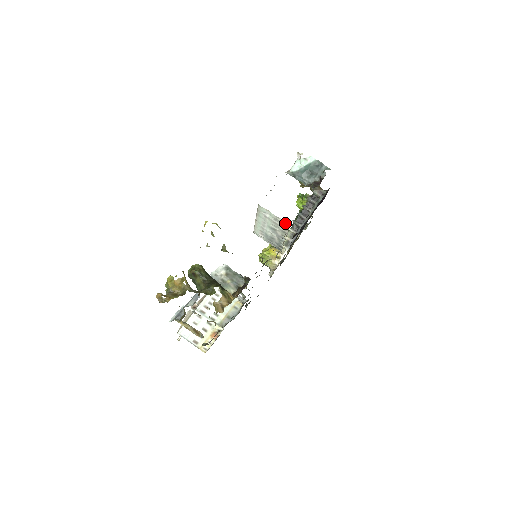
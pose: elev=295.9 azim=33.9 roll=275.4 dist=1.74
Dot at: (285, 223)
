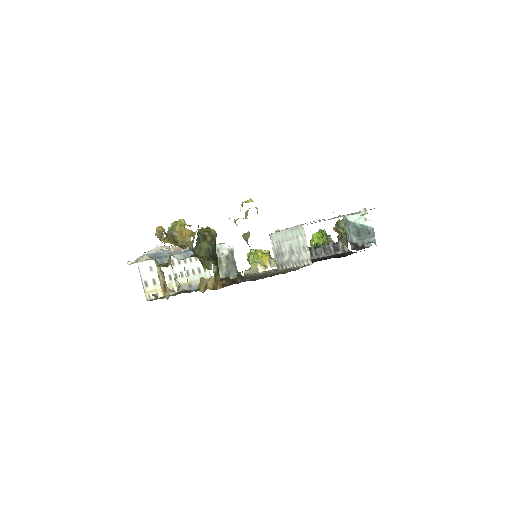
Dot at: (309, 258)
